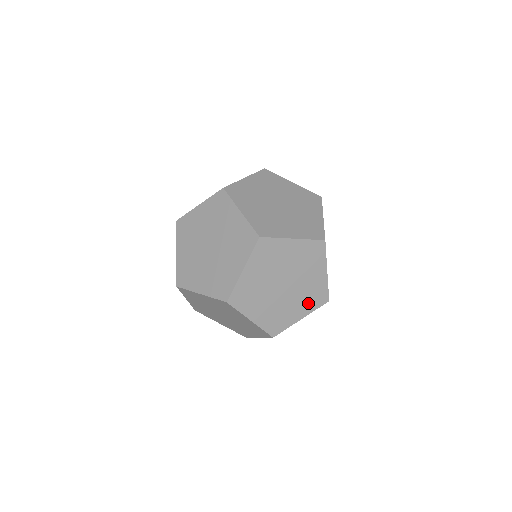
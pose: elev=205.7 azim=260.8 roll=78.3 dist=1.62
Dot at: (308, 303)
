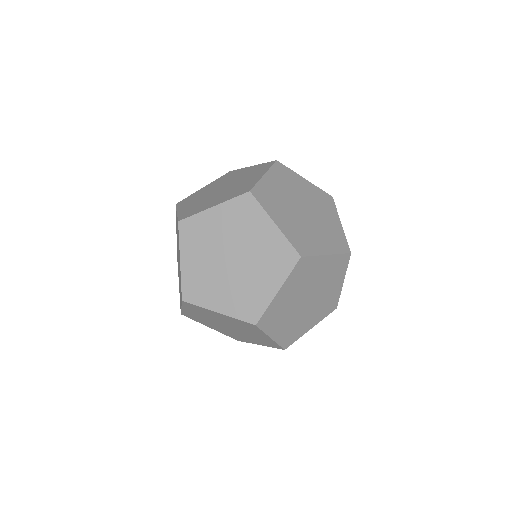
Dot at: occluded
